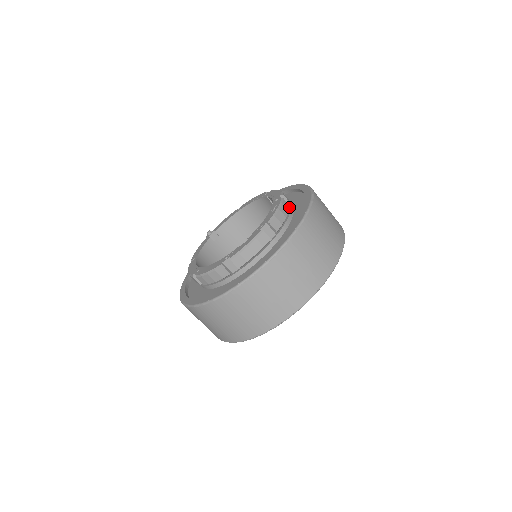
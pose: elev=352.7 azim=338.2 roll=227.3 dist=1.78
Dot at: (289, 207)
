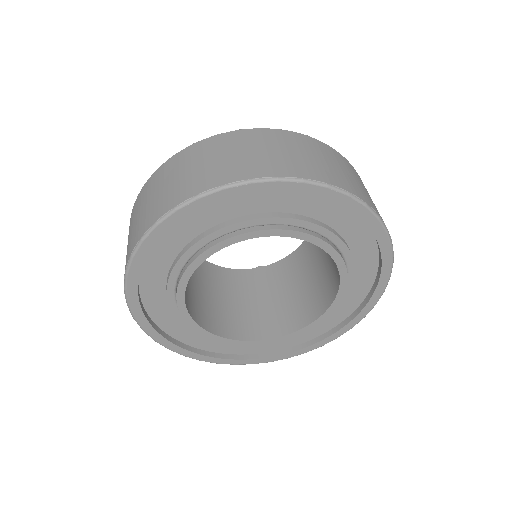
Dot at: occluded
